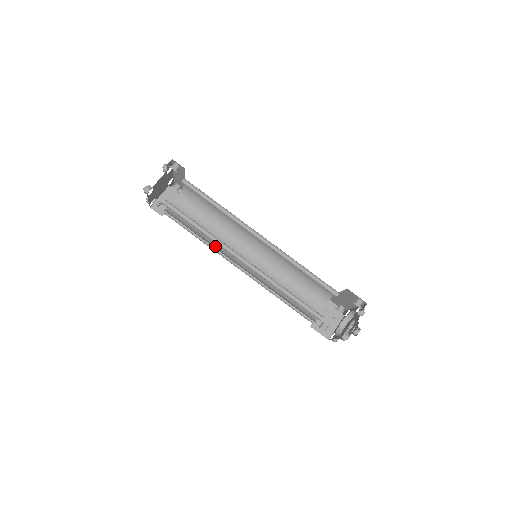
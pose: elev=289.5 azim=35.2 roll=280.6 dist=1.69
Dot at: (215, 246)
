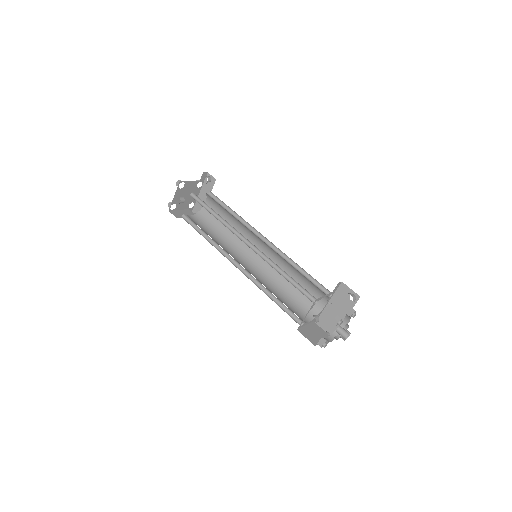
Dot at: occluded
